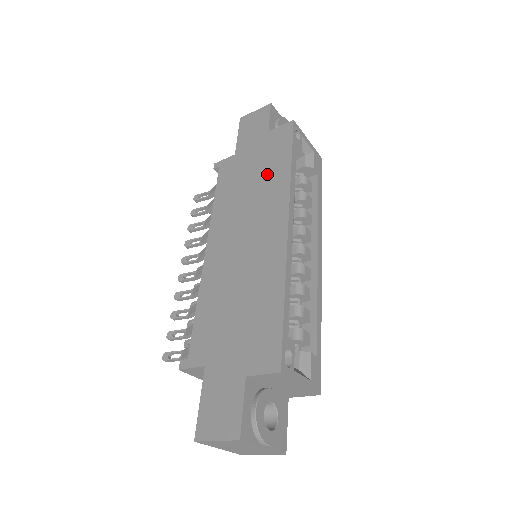
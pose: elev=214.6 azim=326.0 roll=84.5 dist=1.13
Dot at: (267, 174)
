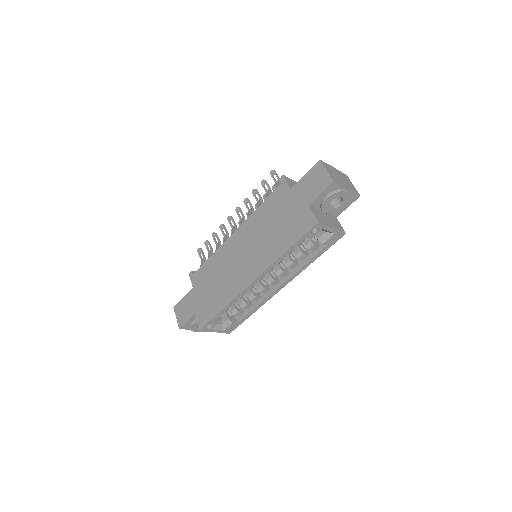
Dot at: (278, 237)
